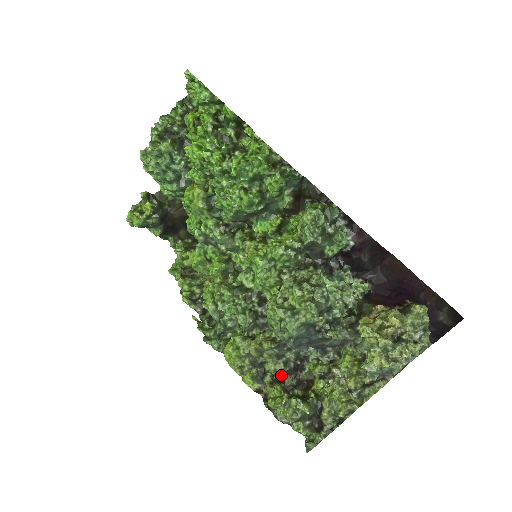
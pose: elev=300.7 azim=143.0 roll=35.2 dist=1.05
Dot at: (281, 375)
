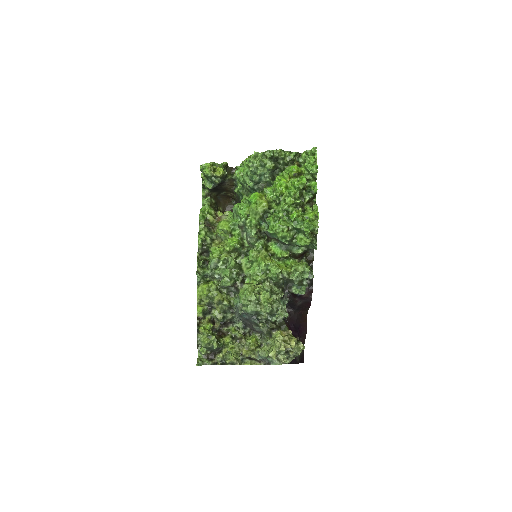
Dot at: (215, 320)
